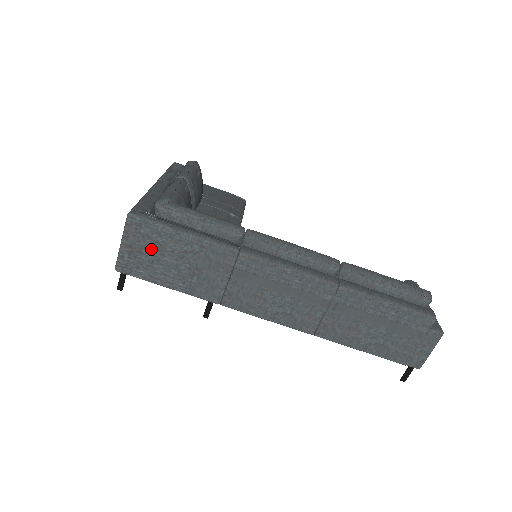
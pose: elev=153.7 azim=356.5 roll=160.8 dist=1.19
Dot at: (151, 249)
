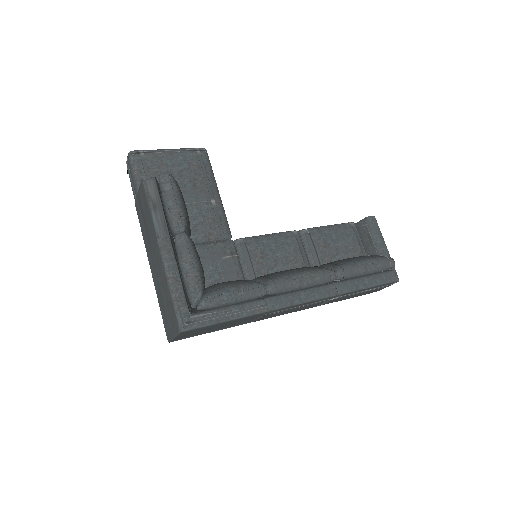
Dot at: (199, 331)
